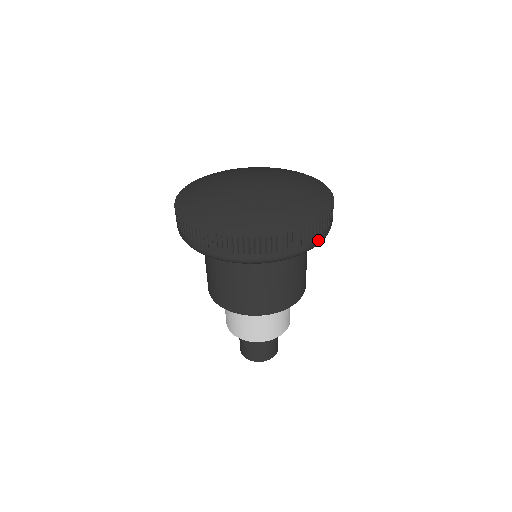
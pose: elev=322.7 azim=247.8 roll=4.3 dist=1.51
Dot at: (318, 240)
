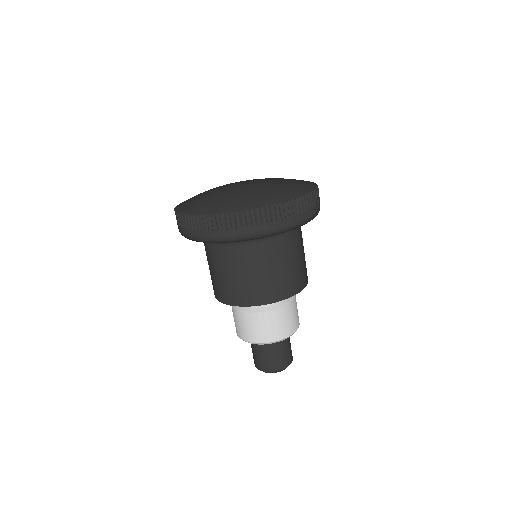
Dot at: (292, 221)
